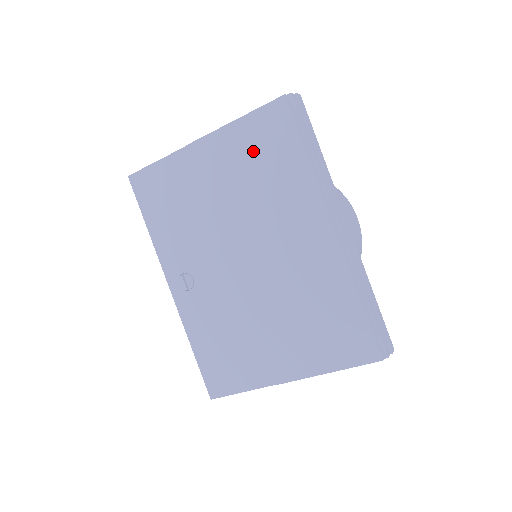
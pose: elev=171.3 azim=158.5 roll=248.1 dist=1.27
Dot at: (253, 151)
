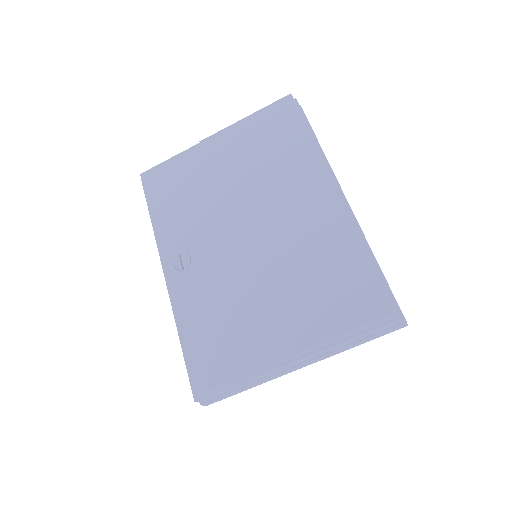
Dot at: (261, 137)
